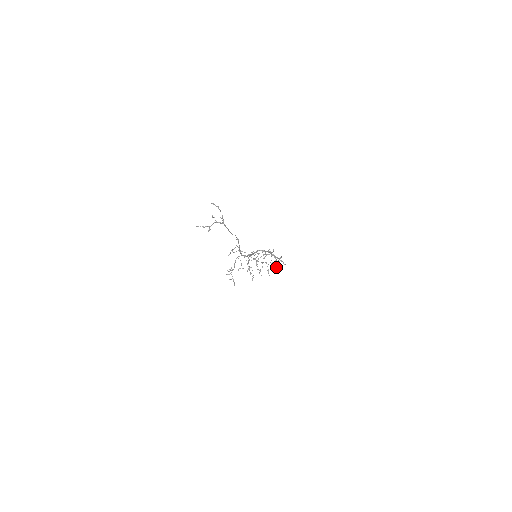
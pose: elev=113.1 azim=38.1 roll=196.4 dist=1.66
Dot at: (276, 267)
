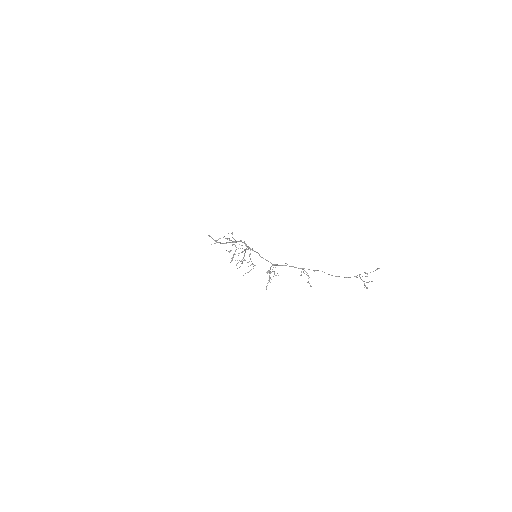
Dot at: occluded
